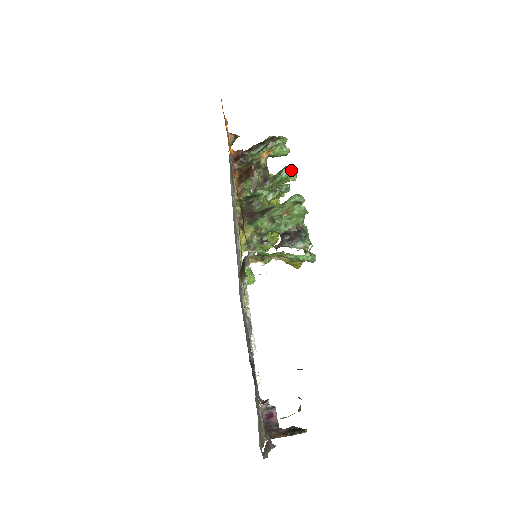
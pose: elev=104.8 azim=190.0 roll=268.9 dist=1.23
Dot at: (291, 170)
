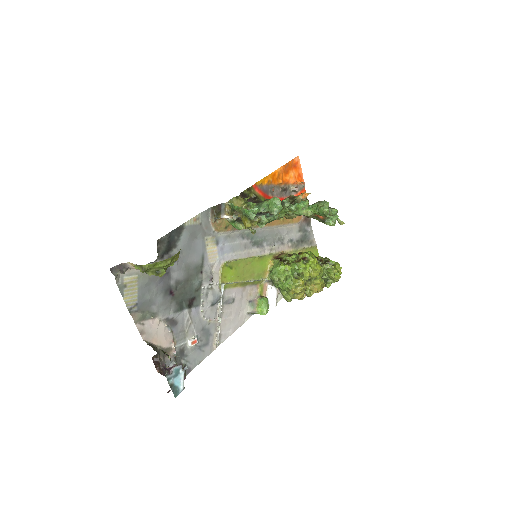
Dot at: (306, 203)
